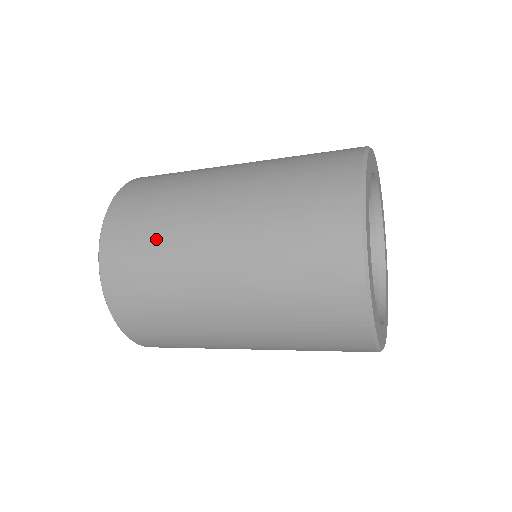
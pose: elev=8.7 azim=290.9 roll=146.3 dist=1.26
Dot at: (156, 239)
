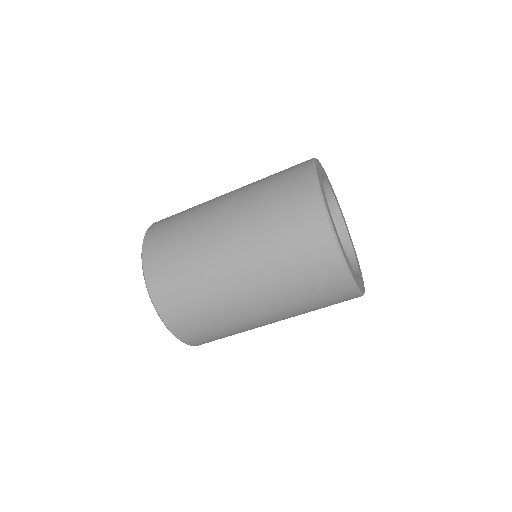
Dot at: occluded
